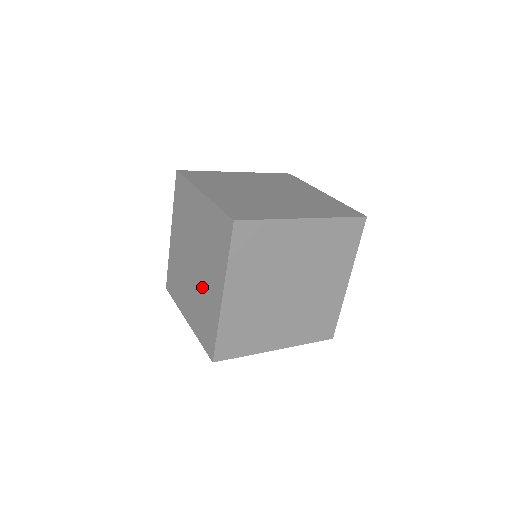
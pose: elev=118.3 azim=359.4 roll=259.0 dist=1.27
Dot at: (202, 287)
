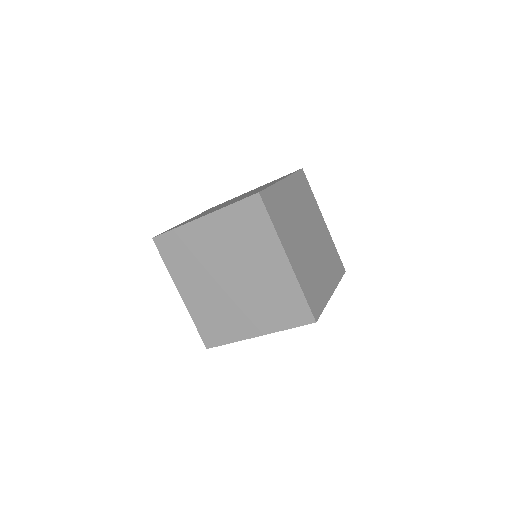
Dot at: (258, 283)
